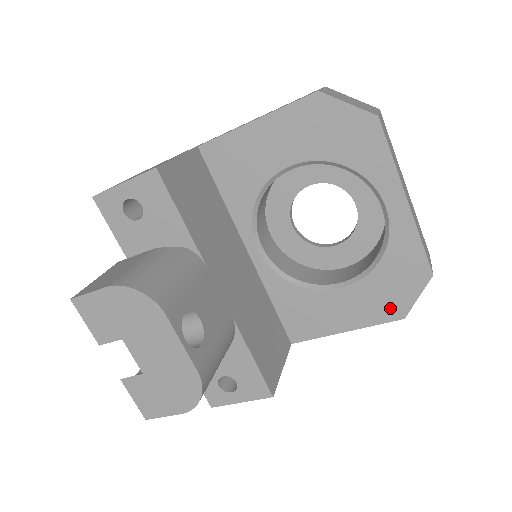
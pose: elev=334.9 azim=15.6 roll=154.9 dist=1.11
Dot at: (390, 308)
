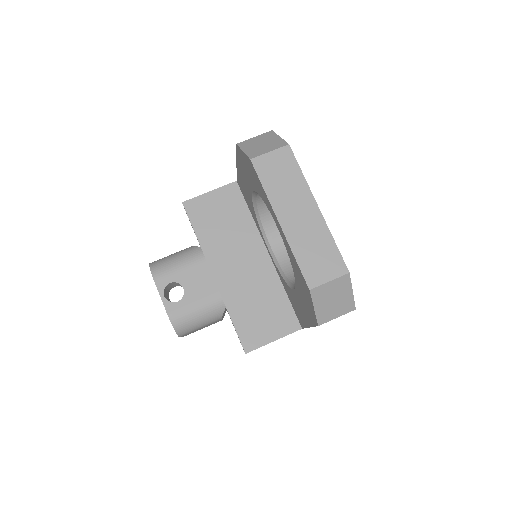
Dot at: (311, 314)
